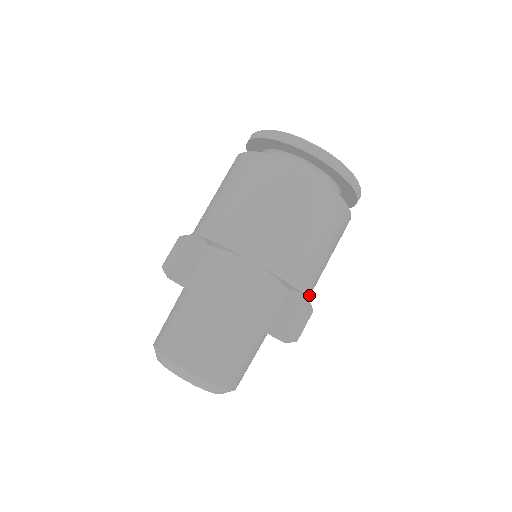
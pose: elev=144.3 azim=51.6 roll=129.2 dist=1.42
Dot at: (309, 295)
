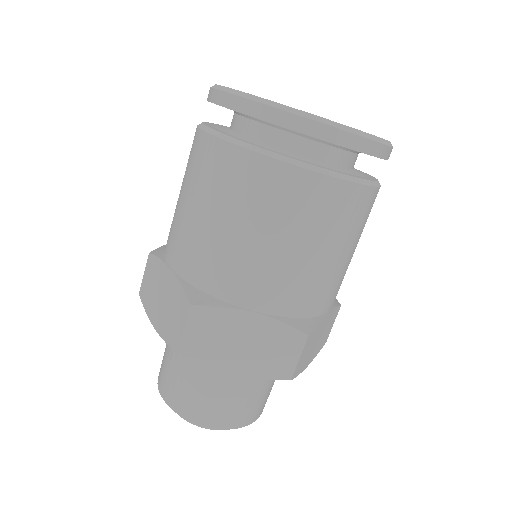
Dot at: occluded
